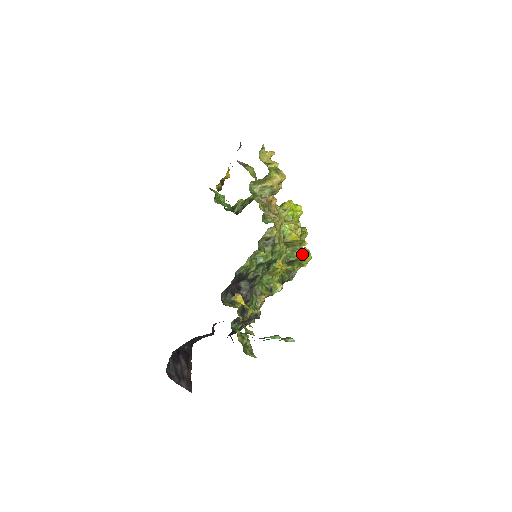
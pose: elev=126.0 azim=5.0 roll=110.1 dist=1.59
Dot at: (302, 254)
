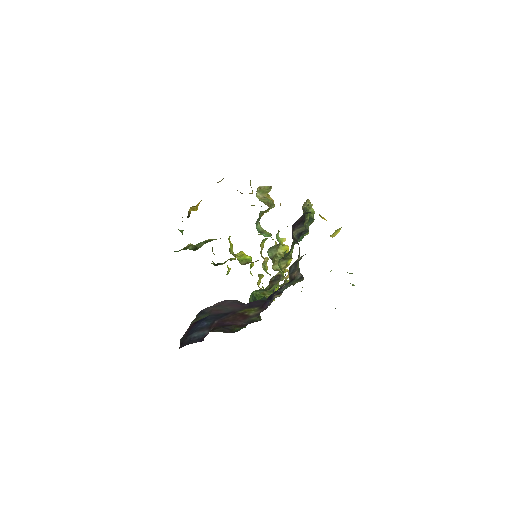
Dot at: occluded
